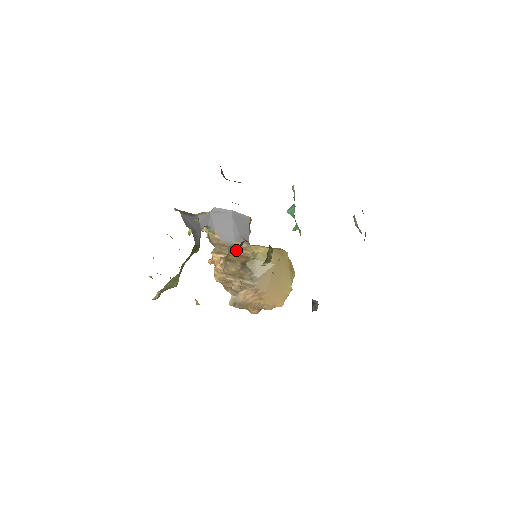
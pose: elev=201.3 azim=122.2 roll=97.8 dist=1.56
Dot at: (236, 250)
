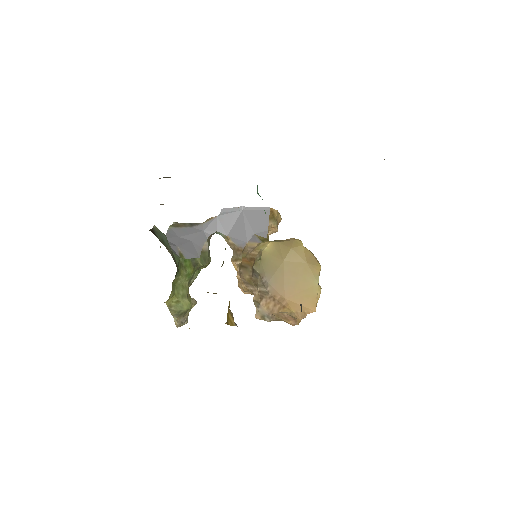
Dot at: (246, 253)
